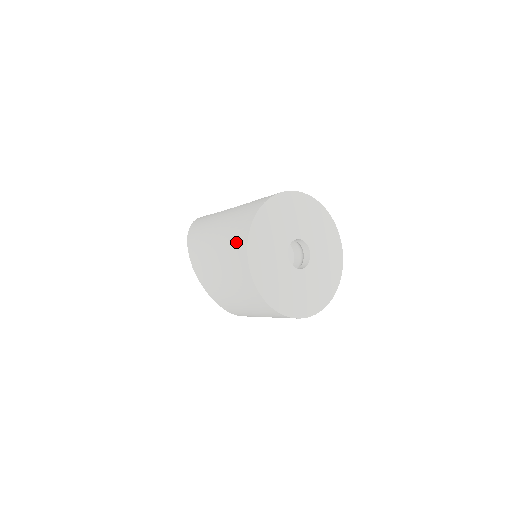
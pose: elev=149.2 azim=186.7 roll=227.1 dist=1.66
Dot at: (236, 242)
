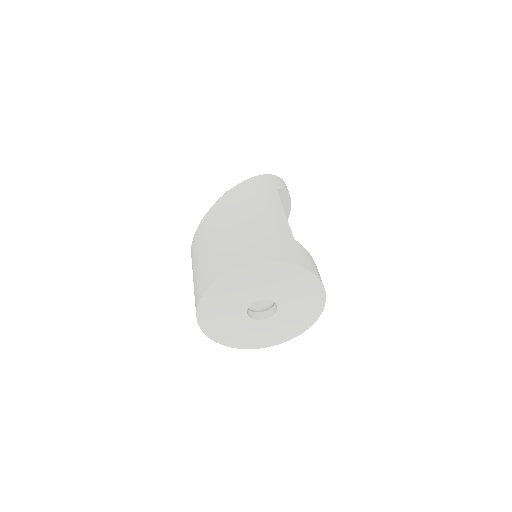
Dot at: (238, 253)
